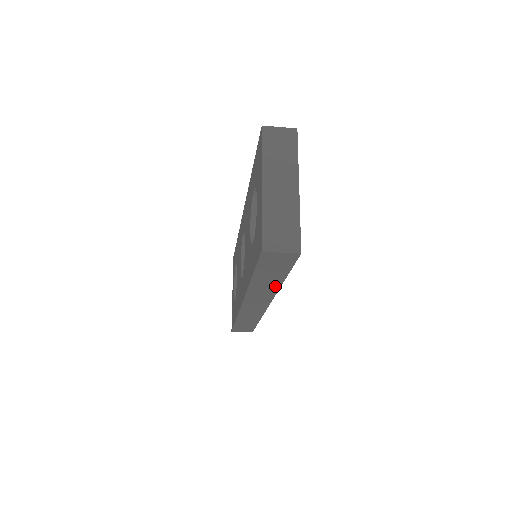
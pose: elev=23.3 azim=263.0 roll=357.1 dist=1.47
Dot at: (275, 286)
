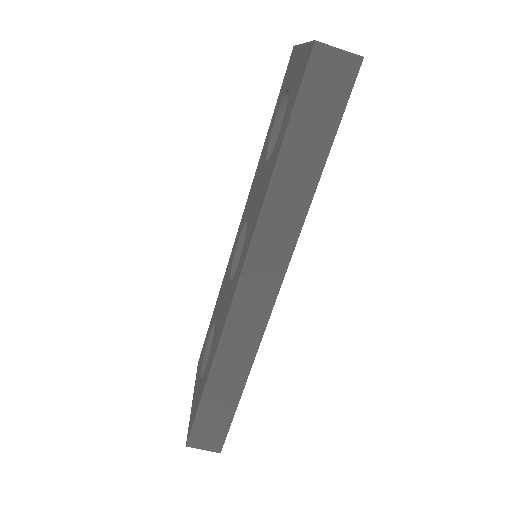
Dot at: (304, 198)
